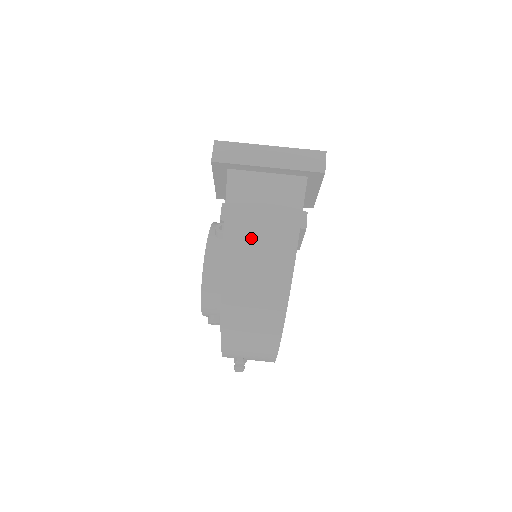
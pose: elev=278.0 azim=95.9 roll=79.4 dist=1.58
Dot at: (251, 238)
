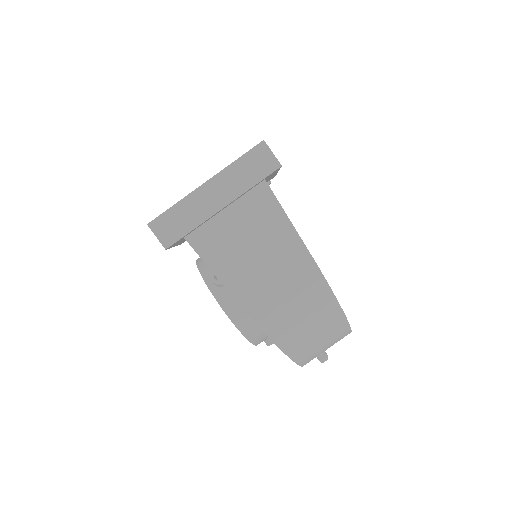
Dot at: (266, 286)
